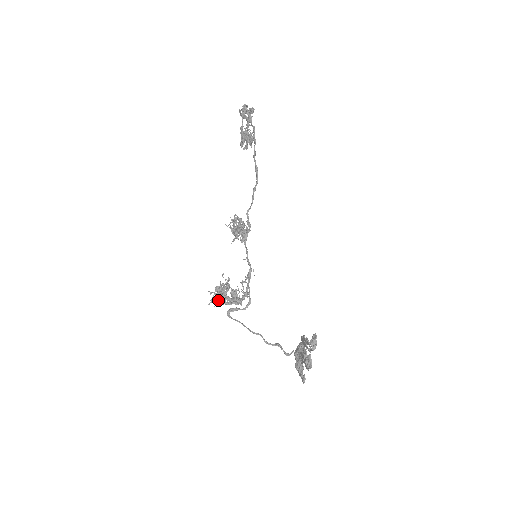
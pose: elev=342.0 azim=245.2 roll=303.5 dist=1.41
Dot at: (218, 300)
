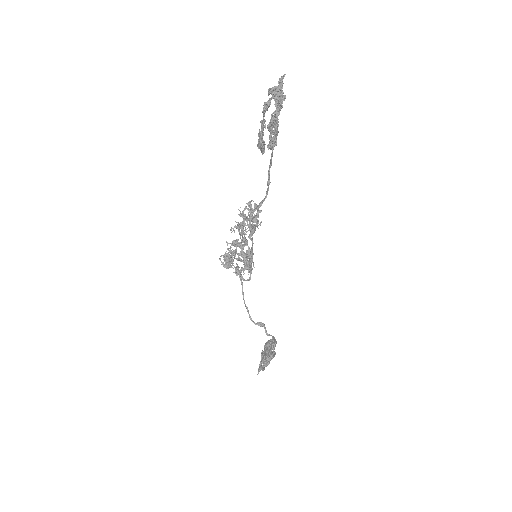
Dot at: (229, 257)
